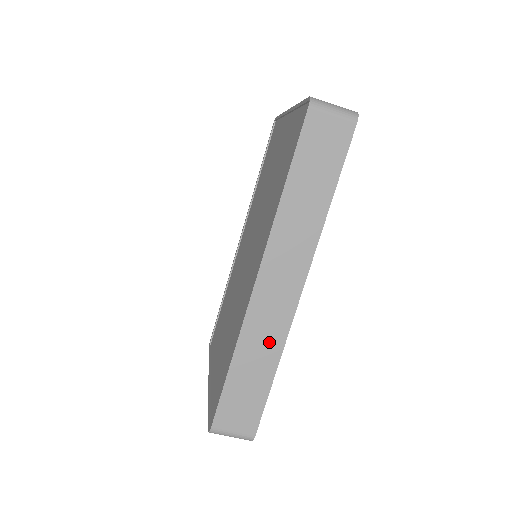
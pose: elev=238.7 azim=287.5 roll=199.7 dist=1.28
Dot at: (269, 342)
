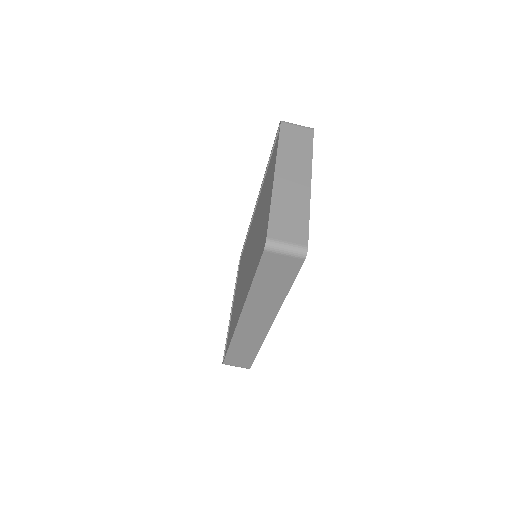
Dot at: (252, 341)
